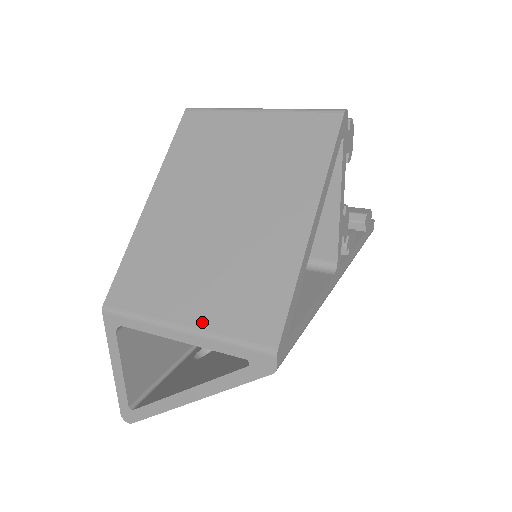
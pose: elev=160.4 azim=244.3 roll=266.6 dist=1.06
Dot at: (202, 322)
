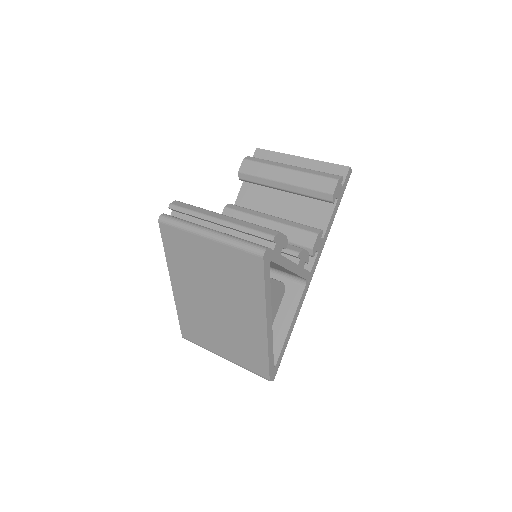
Dot at: (232, 359)
